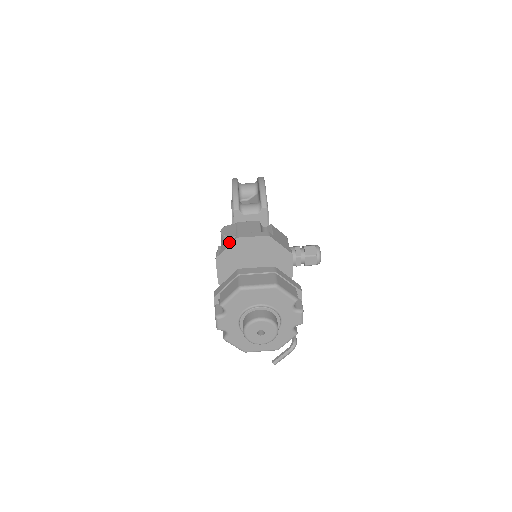
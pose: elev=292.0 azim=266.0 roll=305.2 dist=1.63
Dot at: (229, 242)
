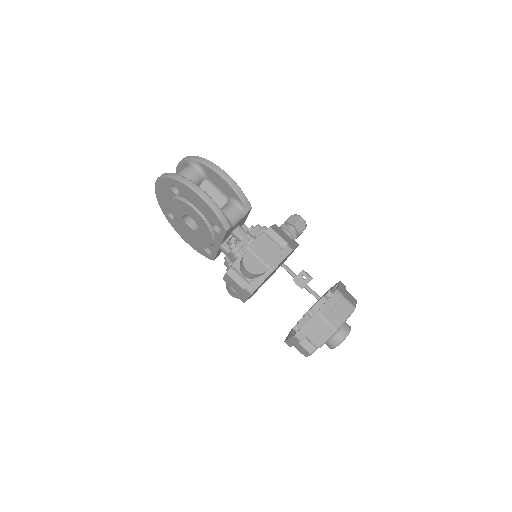
Dot at: (261, 276)
